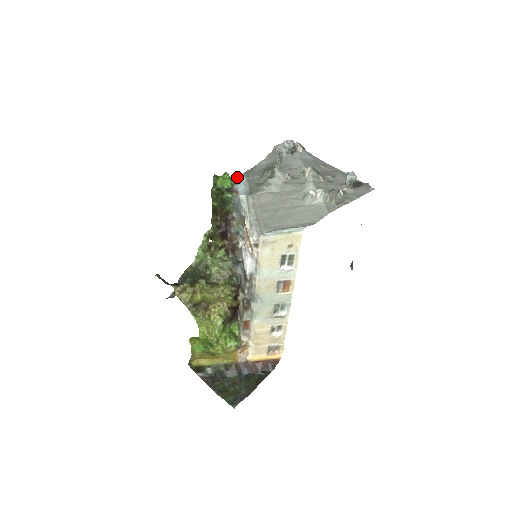
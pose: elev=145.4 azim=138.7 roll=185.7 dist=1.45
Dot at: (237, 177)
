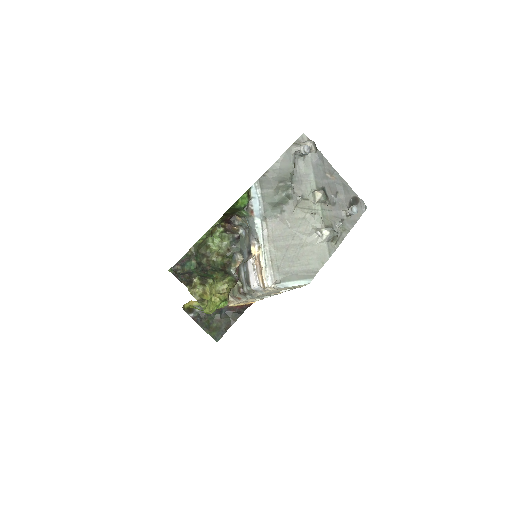
Dot at: (252, 187)
